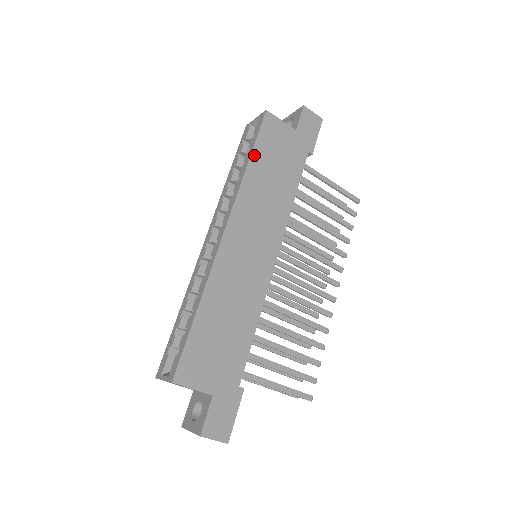
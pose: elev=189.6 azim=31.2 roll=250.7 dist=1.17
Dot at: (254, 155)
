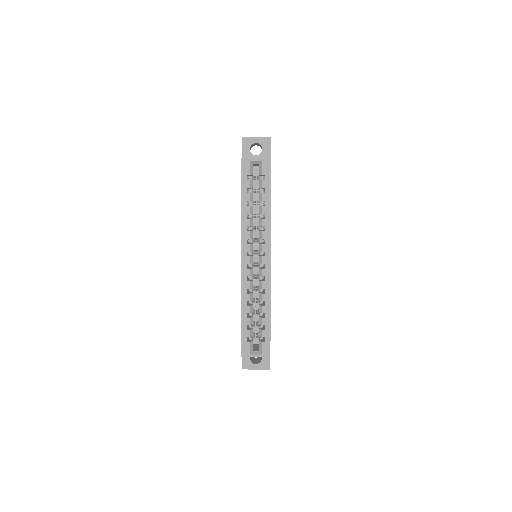
Dot at: occluded
